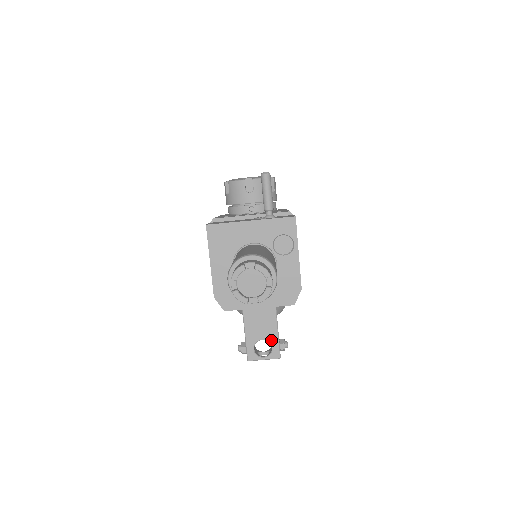
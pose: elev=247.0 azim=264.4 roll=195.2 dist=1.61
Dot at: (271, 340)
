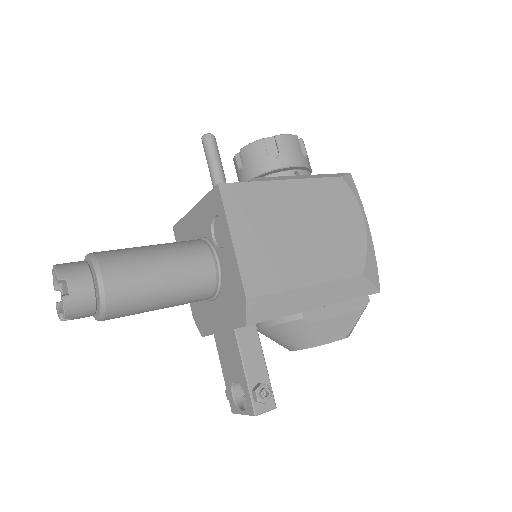
Dot at: (242, 383)
